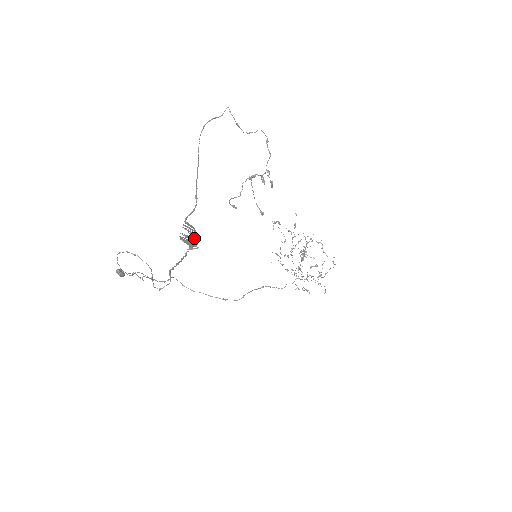
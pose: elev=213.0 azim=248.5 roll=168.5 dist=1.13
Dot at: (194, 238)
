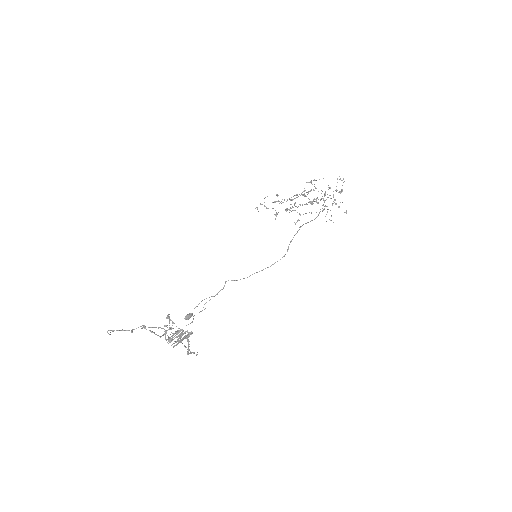
Dot at: (183, 334)
